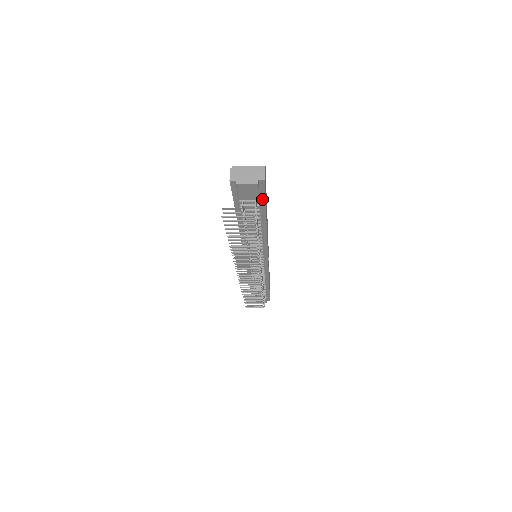
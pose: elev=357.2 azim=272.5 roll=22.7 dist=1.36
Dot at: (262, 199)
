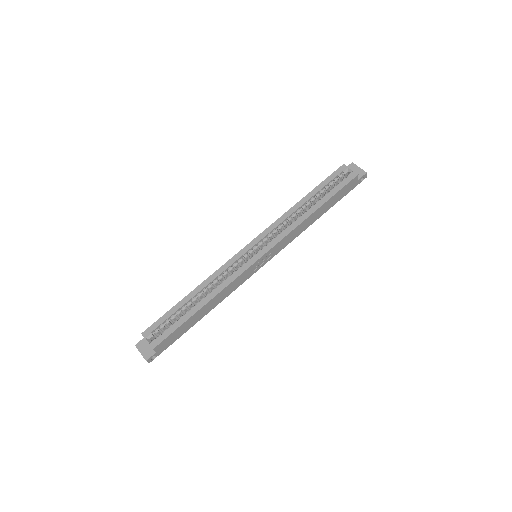
Dot at: (168, 344)
